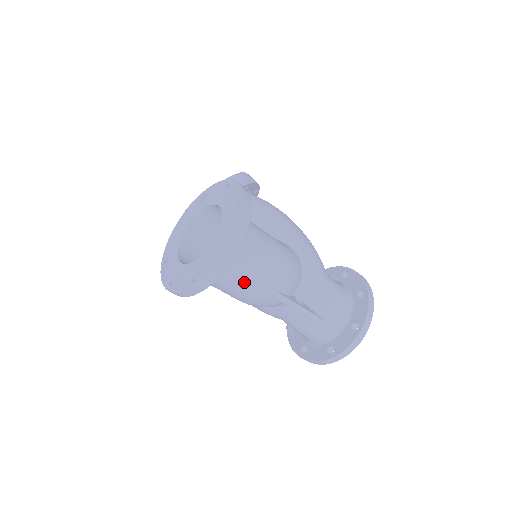
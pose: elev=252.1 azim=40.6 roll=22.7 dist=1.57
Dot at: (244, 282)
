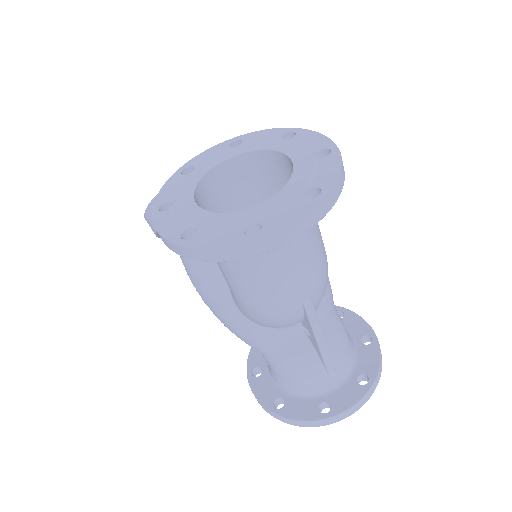
Dot at: (287, 270)
